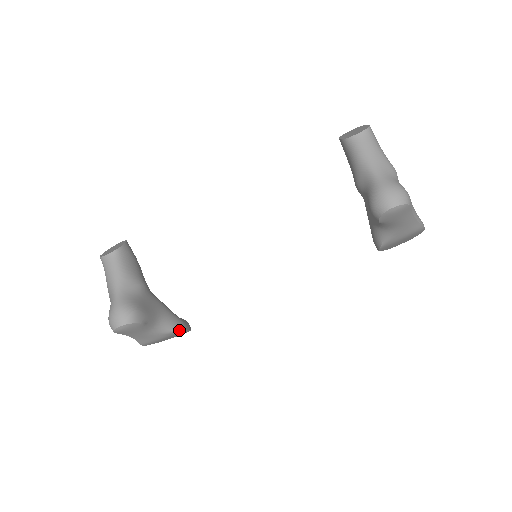
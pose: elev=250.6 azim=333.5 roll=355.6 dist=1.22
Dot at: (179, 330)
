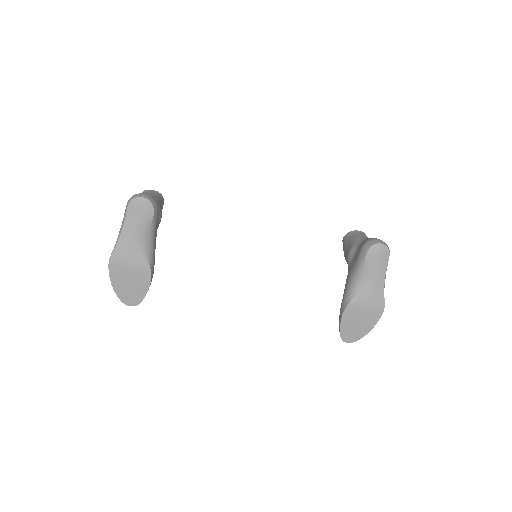
Dot at: (151, 270)
